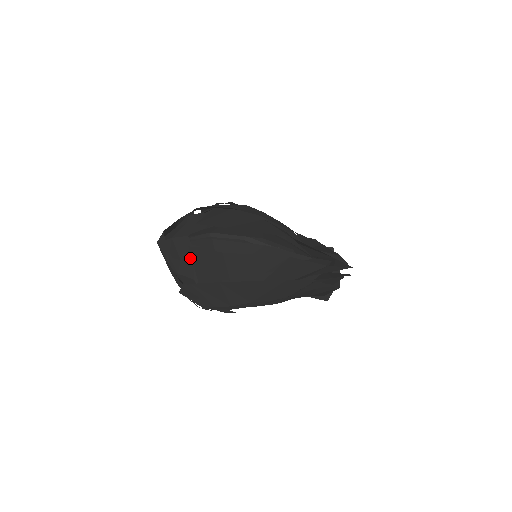
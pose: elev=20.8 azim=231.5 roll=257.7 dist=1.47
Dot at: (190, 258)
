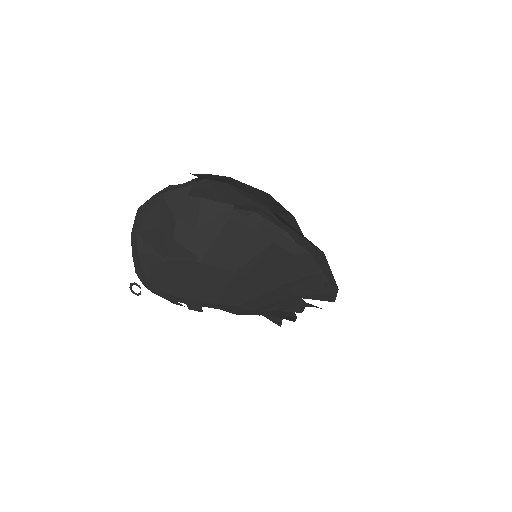
Dot at: (215, 231)
